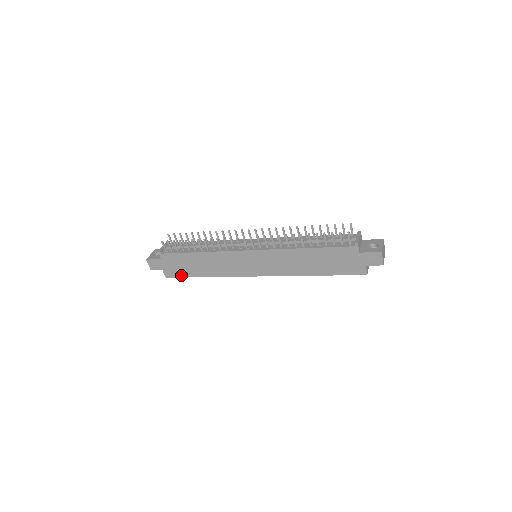
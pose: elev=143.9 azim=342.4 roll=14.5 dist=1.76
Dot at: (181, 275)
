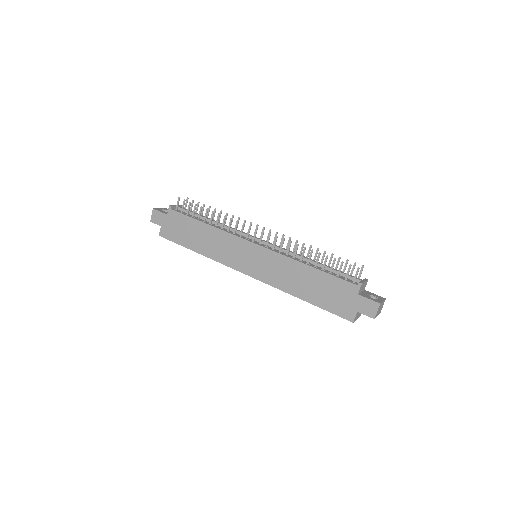
Dot at: (175, 240)
